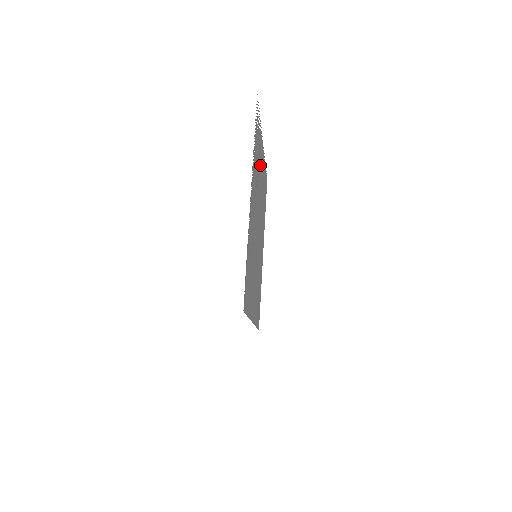
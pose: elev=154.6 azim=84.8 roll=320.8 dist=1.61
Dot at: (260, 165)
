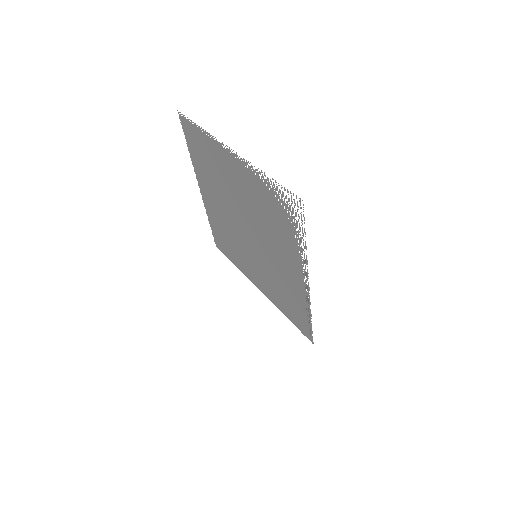
Dot at: (249, 191)
